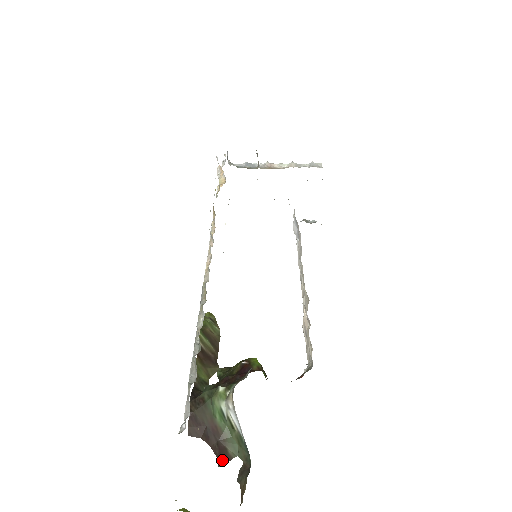
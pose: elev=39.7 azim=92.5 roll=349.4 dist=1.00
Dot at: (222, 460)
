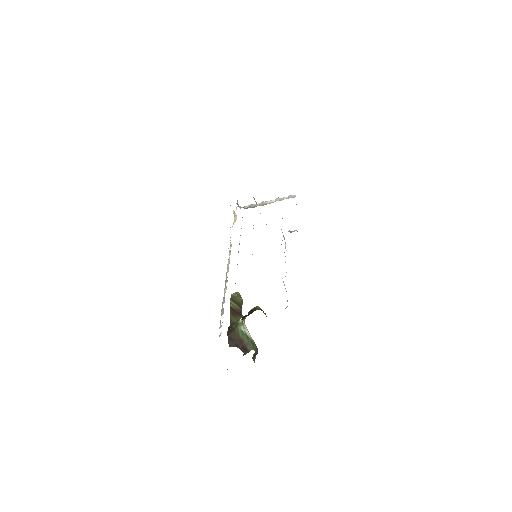
Dot at: (245, 353)
